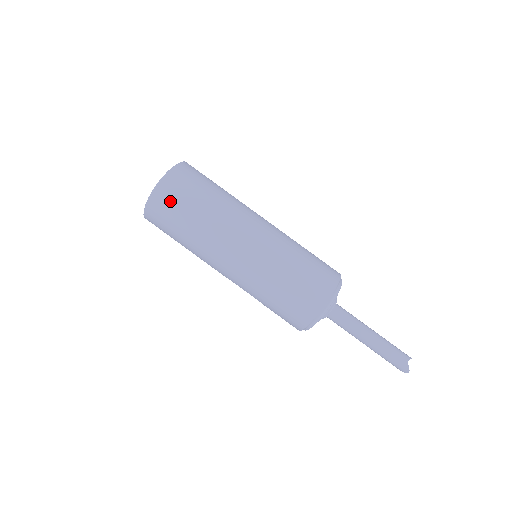
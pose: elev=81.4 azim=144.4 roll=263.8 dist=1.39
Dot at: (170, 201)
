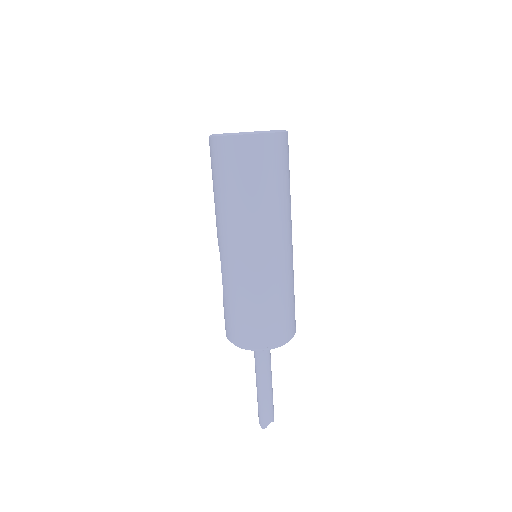
Dot at: (247, 157)
